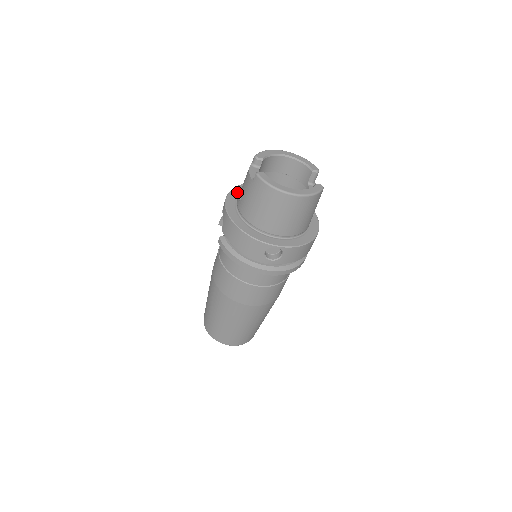
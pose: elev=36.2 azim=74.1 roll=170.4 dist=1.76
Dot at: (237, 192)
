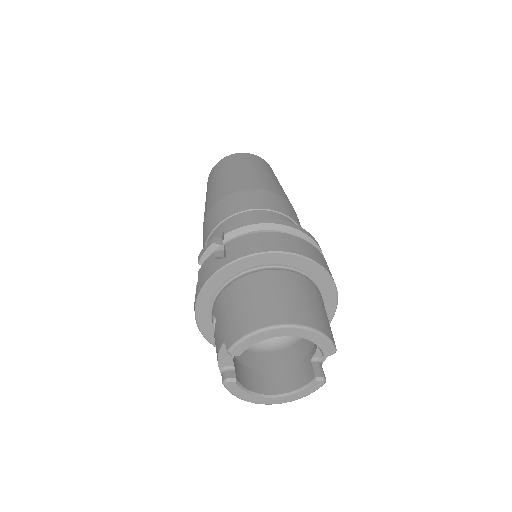
Dot at: (216, 285)
